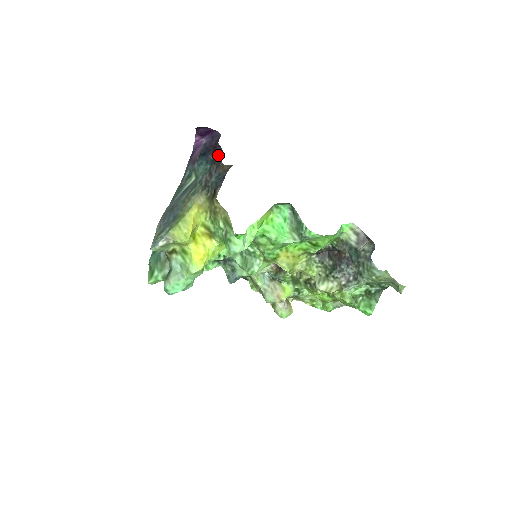
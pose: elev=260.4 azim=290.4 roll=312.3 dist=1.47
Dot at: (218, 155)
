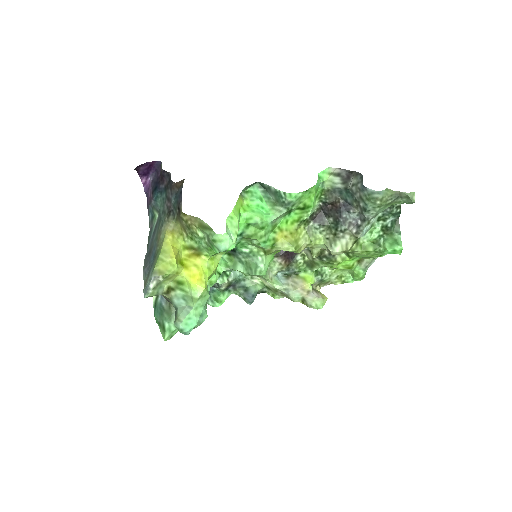
Dot at: (167, 180)
